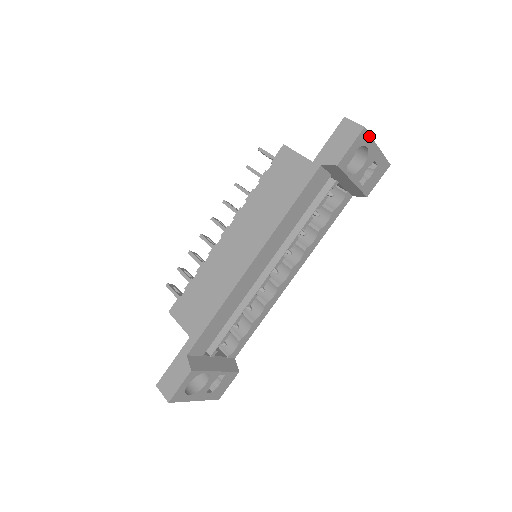
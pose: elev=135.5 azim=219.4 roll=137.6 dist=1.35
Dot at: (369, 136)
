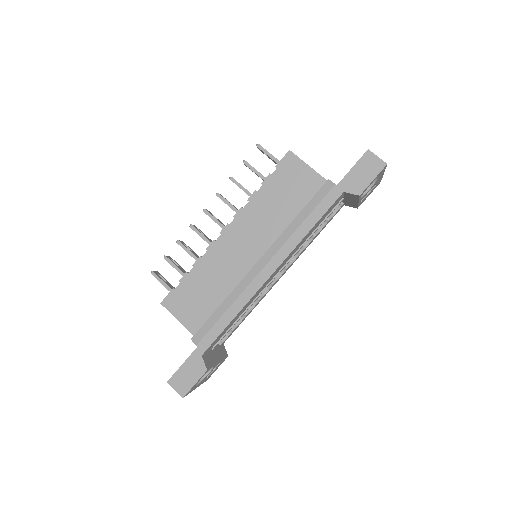
Dot at: occluded
